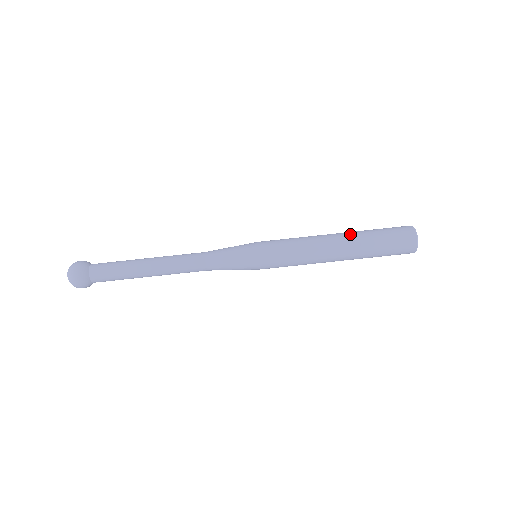
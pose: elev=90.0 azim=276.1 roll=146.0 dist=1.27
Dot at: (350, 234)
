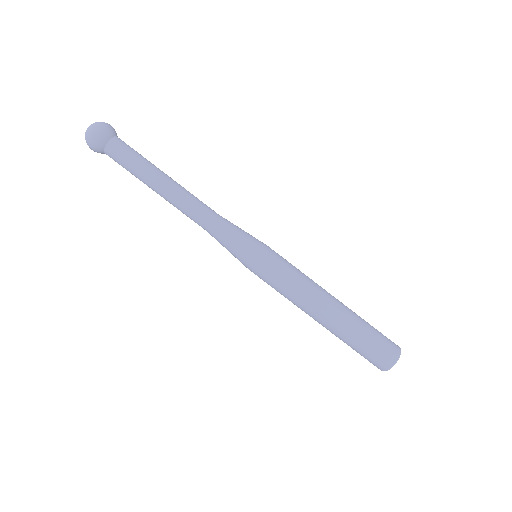
Dot at: occluded
